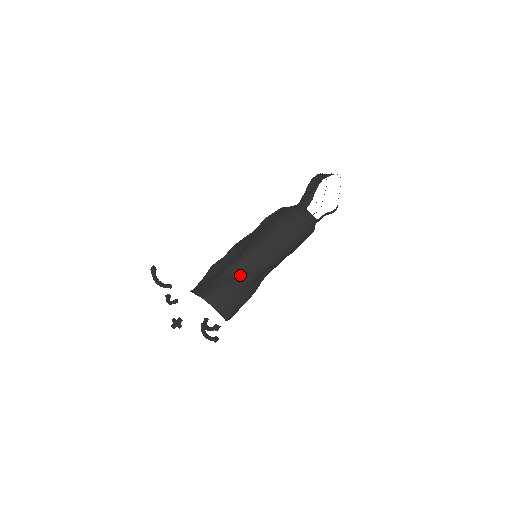
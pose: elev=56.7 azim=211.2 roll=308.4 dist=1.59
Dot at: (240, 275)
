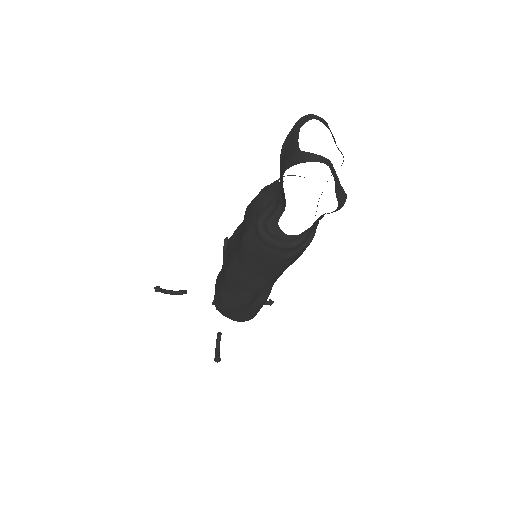
Dot at: (232, 298)
